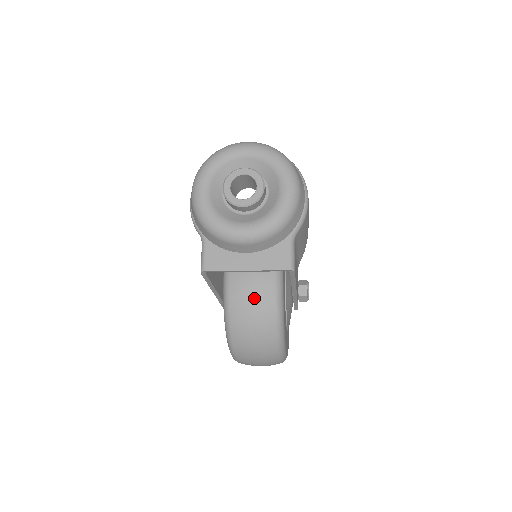
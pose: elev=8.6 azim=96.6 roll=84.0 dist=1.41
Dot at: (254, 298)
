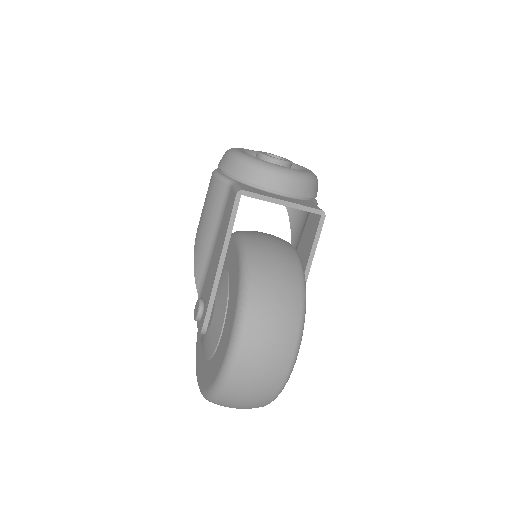
Dot at: (278, 249)
